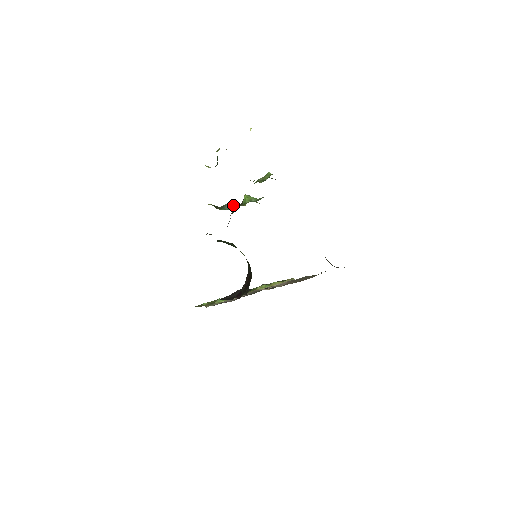
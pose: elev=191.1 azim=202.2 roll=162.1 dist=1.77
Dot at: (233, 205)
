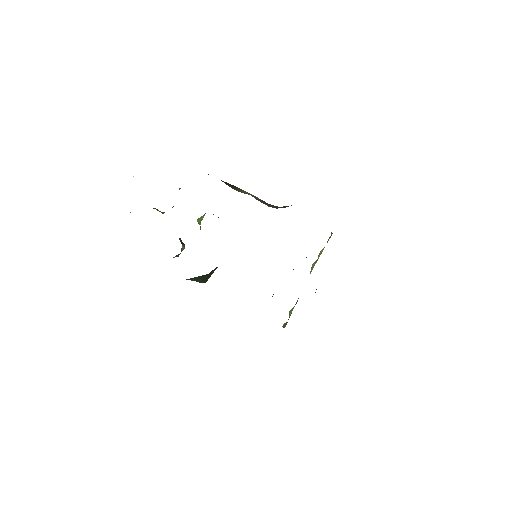
Dot at: (182, 242)
